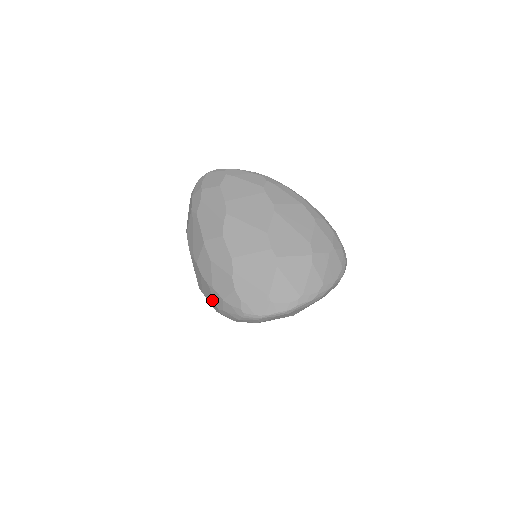
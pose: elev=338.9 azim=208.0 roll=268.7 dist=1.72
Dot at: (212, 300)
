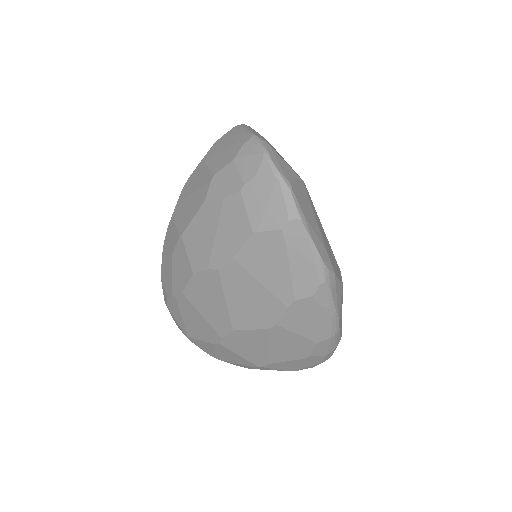
Dot at: occluded
